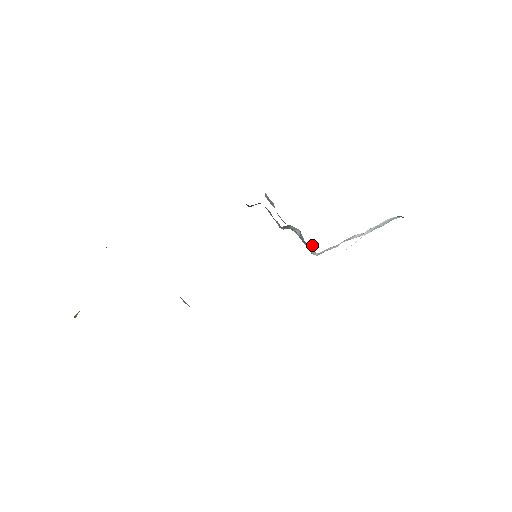
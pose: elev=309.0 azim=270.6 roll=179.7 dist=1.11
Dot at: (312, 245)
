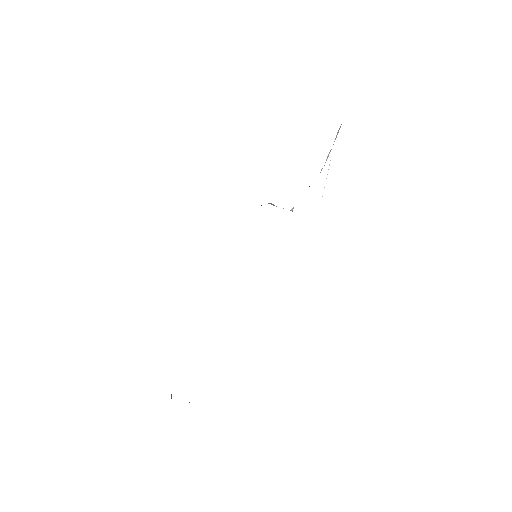
Dot at: (292, 209)
